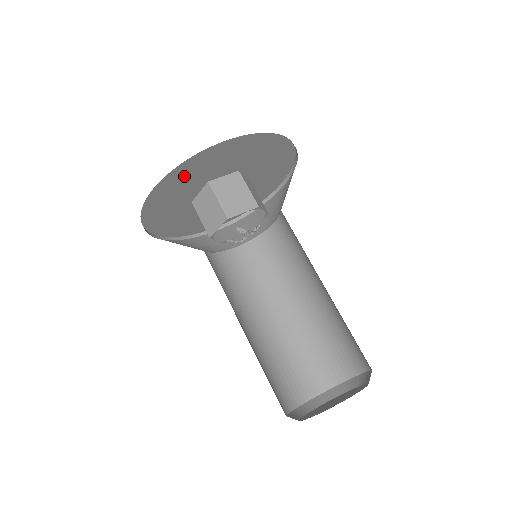
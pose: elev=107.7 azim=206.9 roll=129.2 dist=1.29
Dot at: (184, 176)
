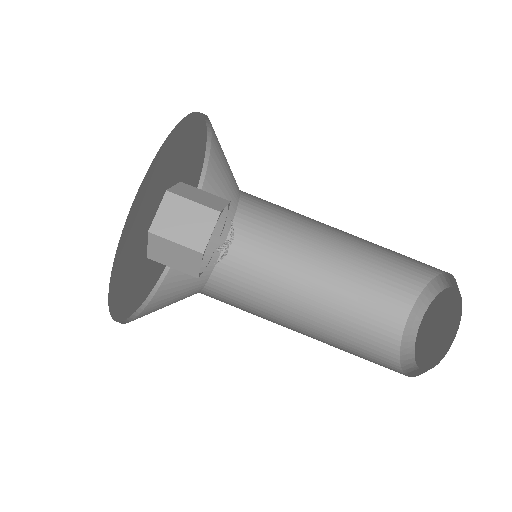
Dot at: (125, 258)
